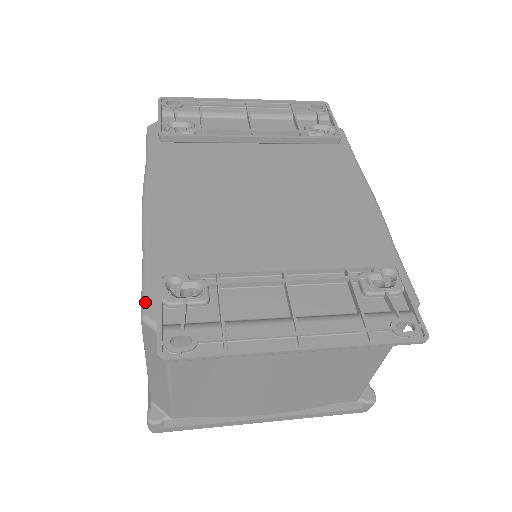
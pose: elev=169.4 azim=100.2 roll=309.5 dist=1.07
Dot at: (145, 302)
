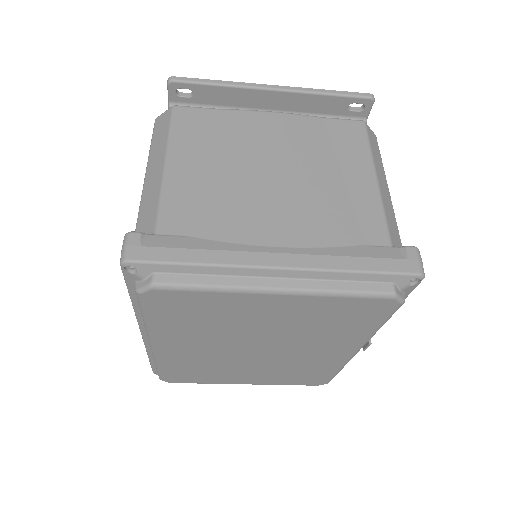
Dot at: occluded
